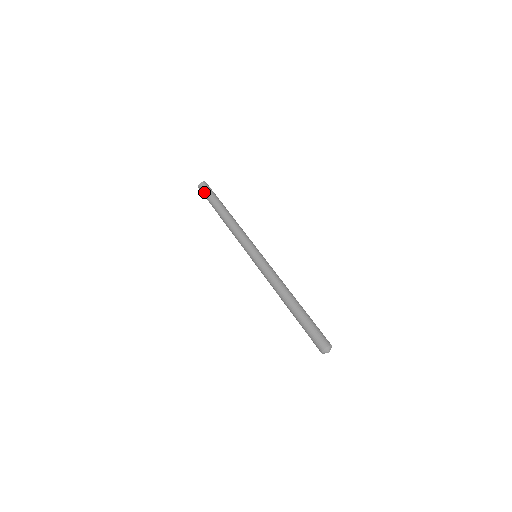
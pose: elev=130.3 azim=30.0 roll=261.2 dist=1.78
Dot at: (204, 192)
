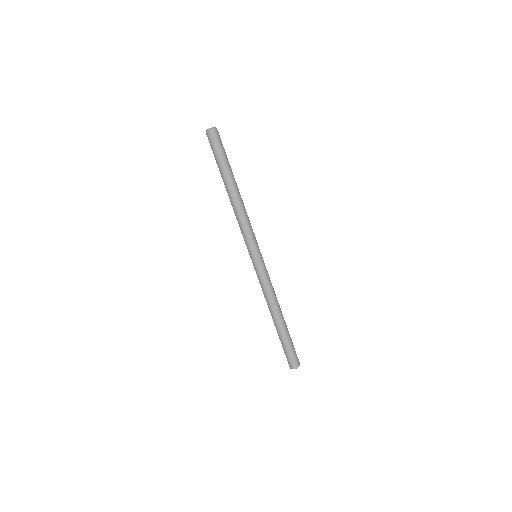
Dot at: (211, 148)
